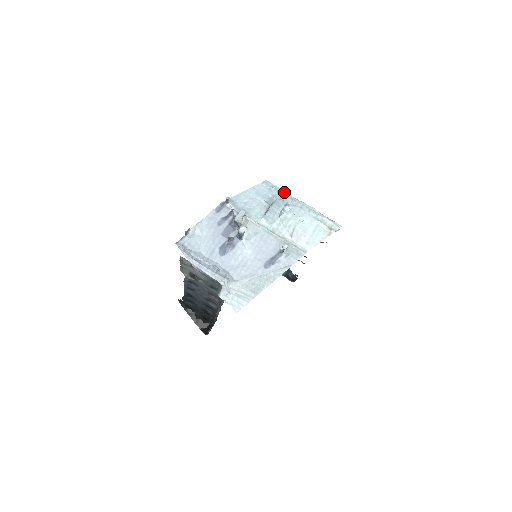
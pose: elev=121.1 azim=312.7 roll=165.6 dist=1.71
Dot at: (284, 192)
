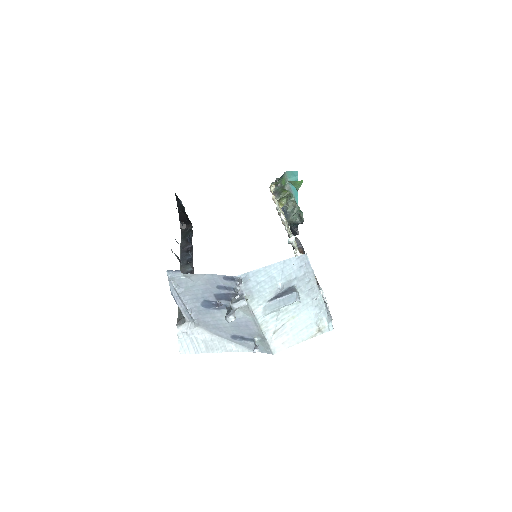
Dot at: (312, 275)
